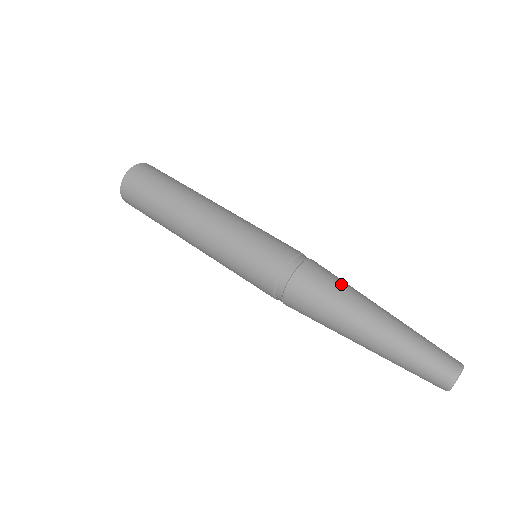
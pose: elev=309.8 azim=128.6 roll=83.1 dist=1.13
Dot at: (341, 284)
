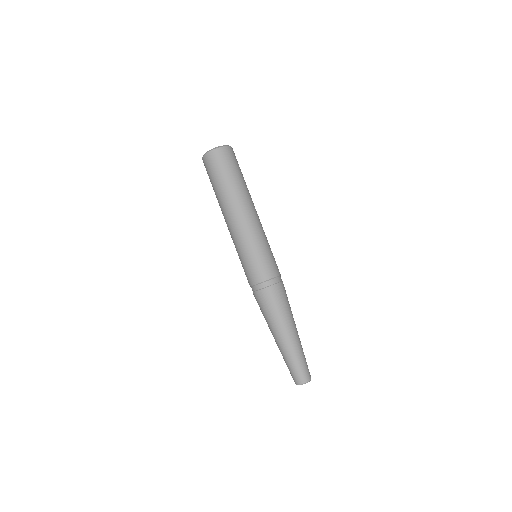
Dot at: (272, 313)
